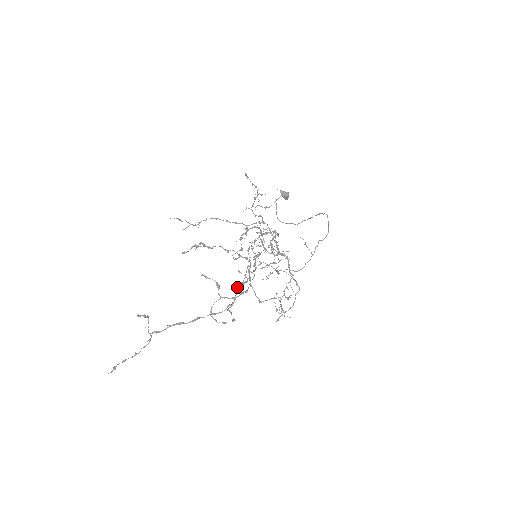
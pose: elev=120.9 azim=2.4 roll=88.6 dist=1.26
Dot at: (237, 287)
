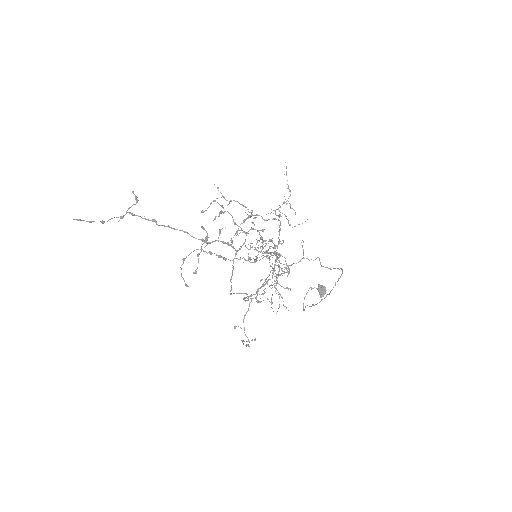
Dot at: (219, 231)
